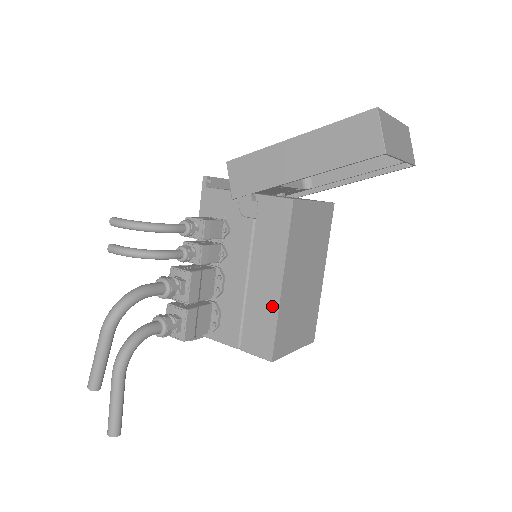
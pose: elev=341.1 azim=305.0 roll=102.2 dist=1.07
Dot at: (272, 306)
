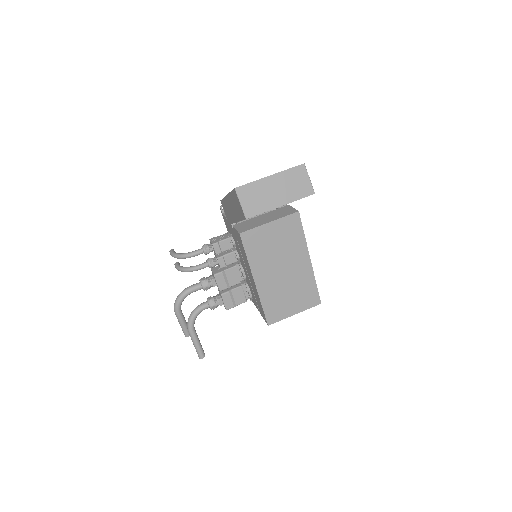
Dot at: (257, 294)
